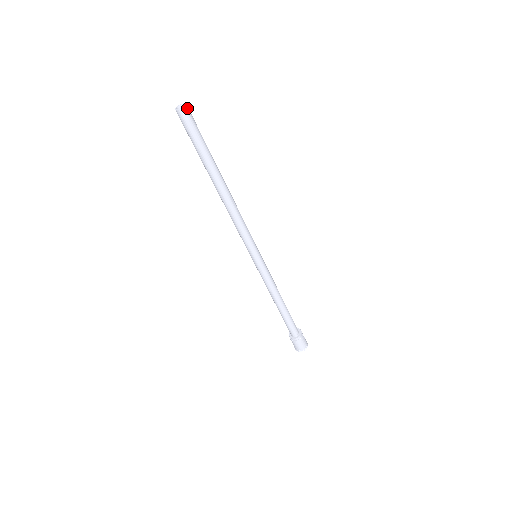
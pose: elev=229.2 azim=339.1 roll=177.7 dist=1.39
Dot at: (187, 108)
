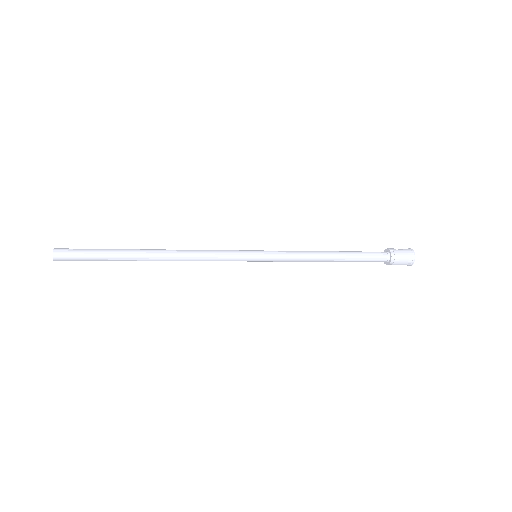
Dot at: (57, 250)
